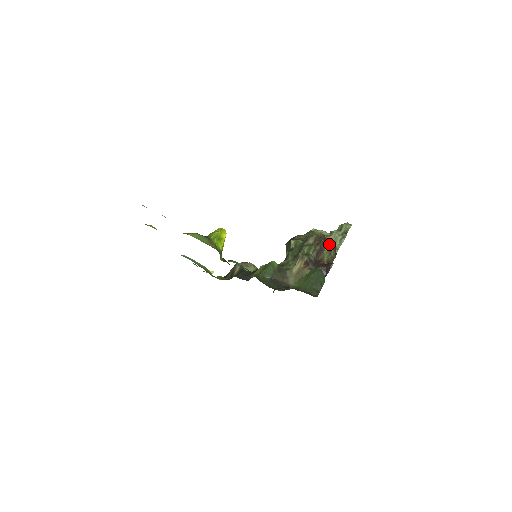
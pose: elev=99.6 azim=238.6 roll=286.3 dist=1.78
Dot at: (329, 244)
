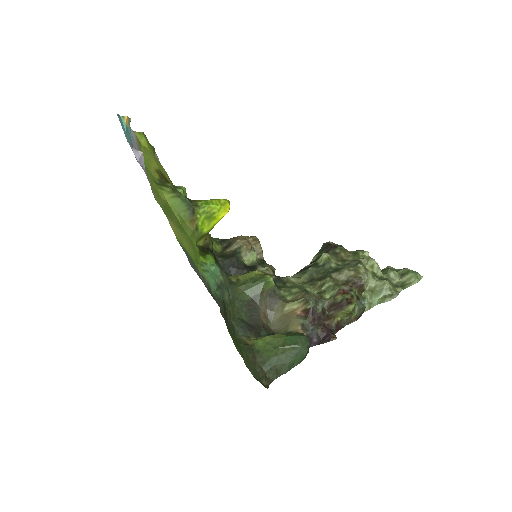
Dot at: (359, 301)
